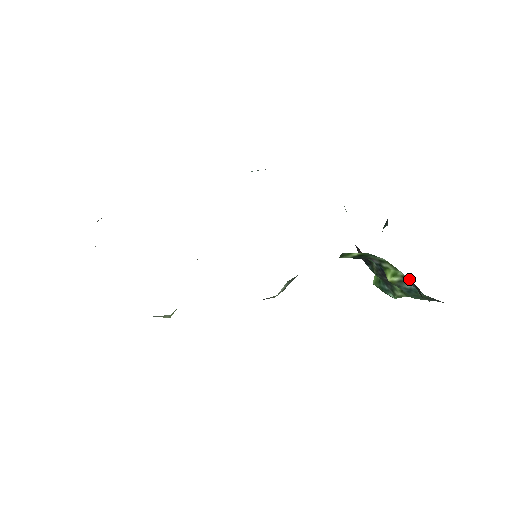
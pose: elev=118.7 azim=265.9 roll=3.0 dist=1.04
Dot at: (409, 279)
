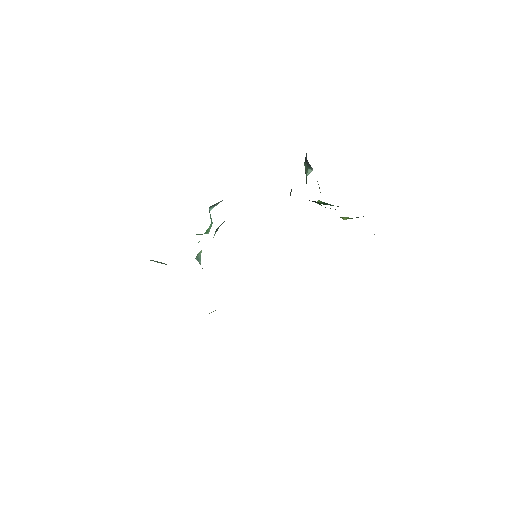
Dot at: occluded
